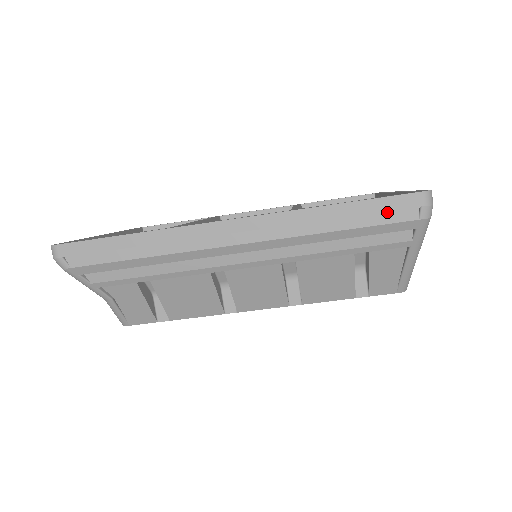
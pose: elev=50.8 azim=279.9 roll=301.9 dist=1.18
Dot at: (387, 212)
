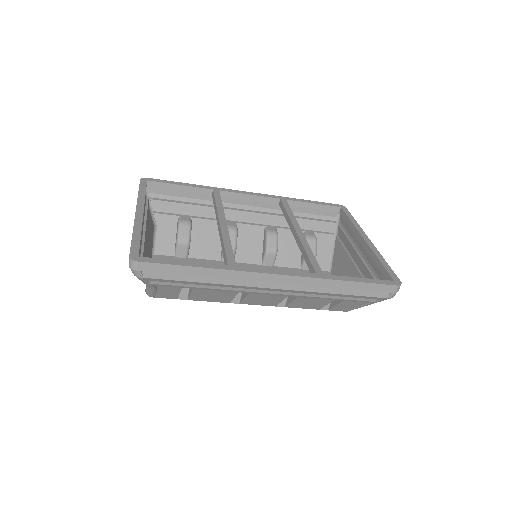
Dot at: (373, 290)
